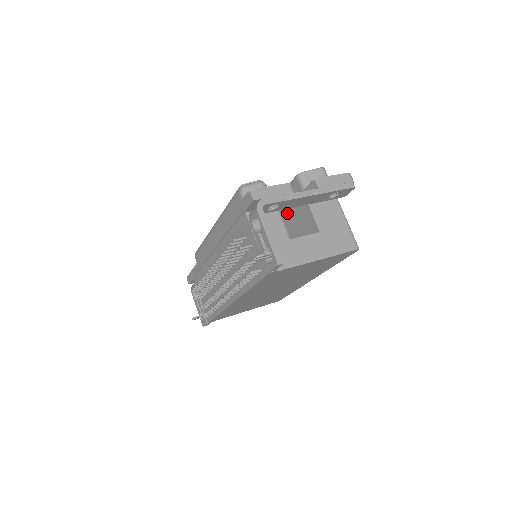
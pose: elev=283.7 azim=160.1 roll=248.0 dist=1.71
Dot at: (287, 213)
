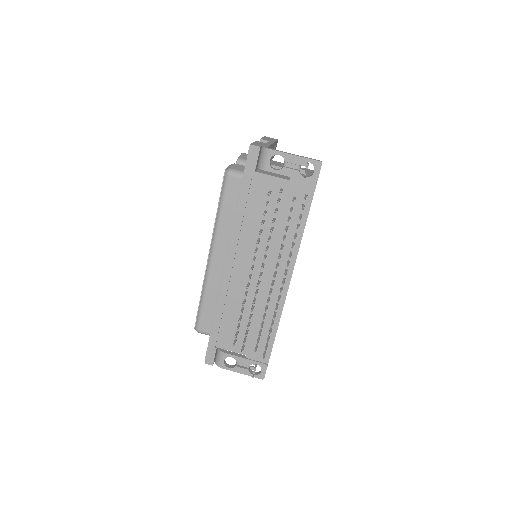
Dot at: occluded
